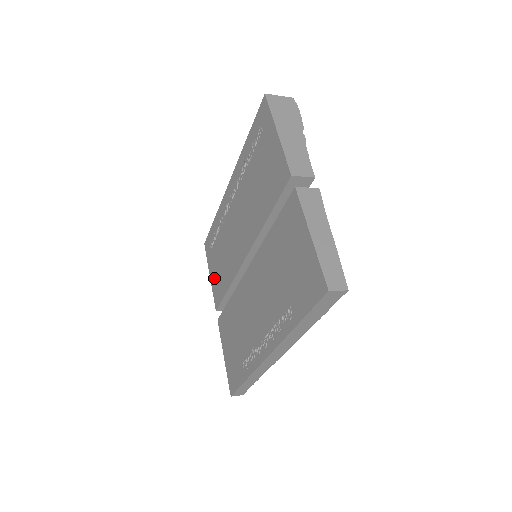
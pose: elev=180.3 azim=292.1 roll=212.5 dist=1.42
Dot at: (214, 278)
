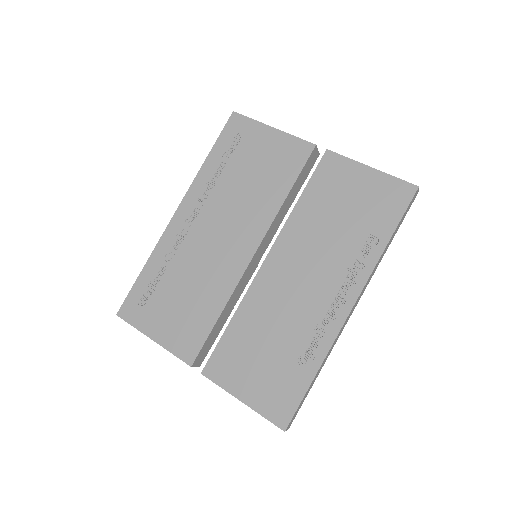
Dot at: (169, 331)
